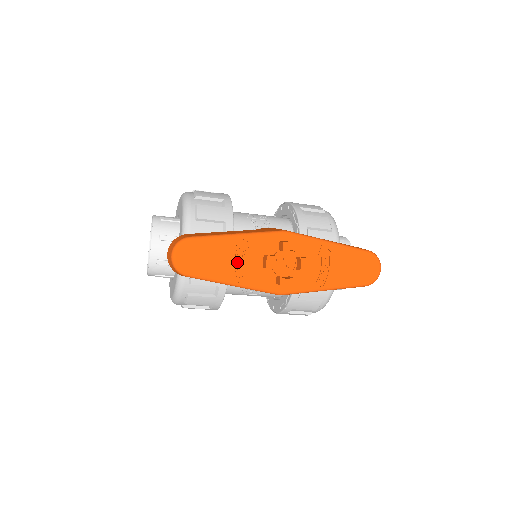
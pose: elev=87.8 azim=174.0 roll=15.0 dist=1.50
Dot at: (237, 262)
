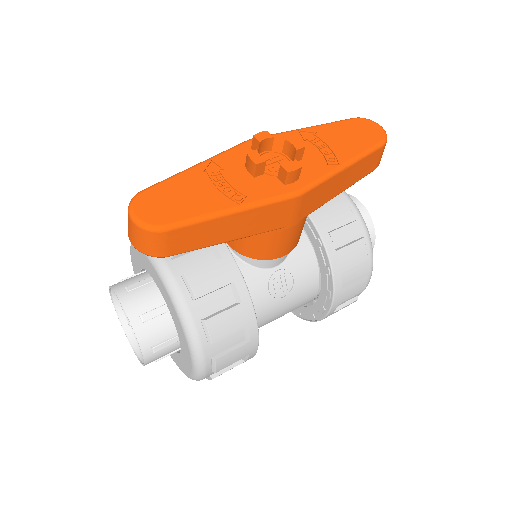
Dot at: (219, 186)
